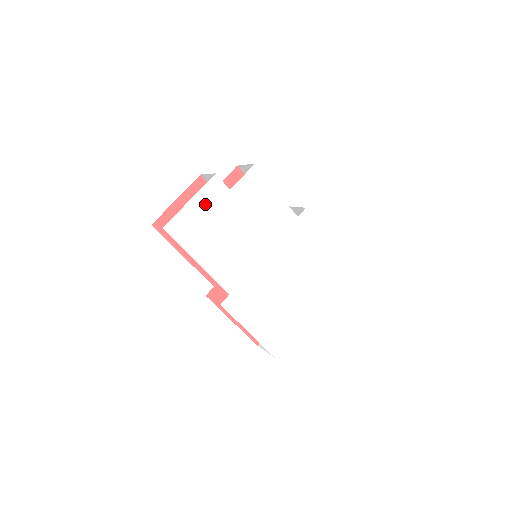
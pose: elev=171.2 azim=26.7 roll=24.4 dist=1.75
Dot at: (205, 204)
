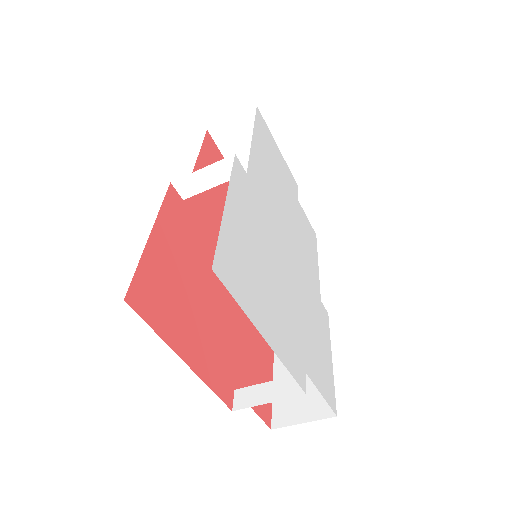
Dot at: (283, 166)
